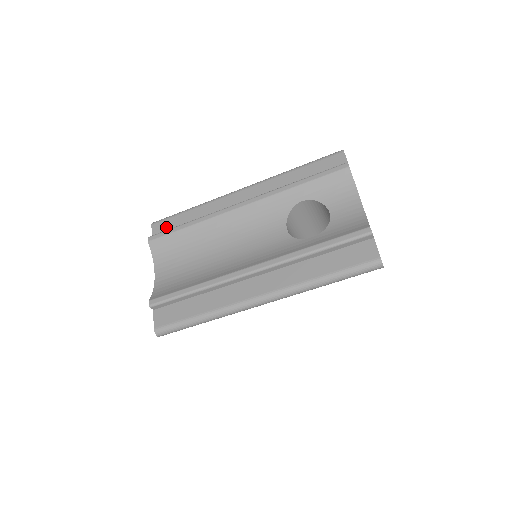
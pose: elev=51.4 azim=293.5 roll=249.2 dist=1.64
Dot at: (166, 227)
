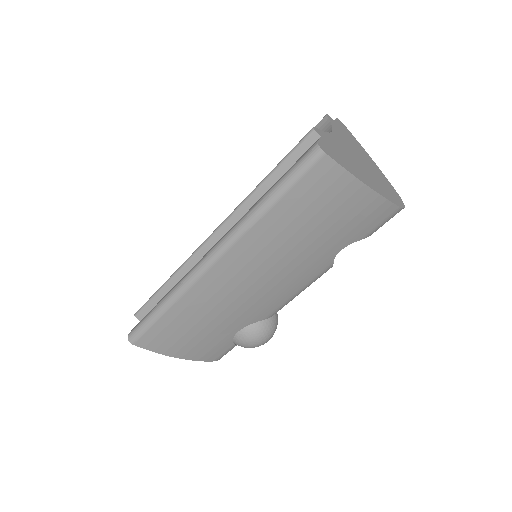
Dot at: occluded
